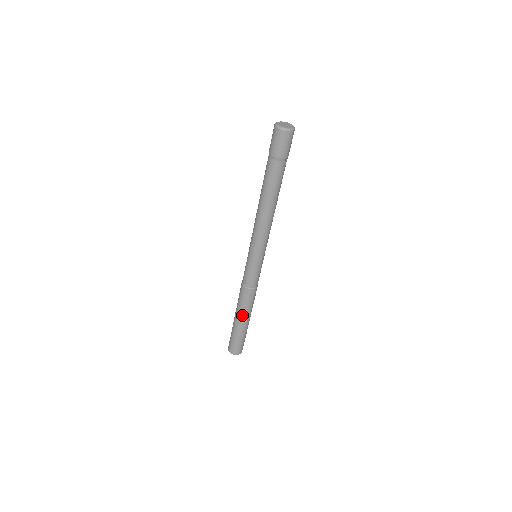
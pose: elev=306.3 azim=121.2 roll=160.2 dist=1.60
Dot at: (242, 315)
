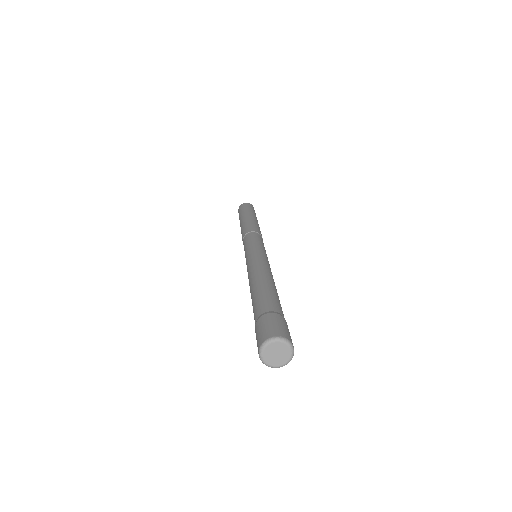
Dot at: occluded
